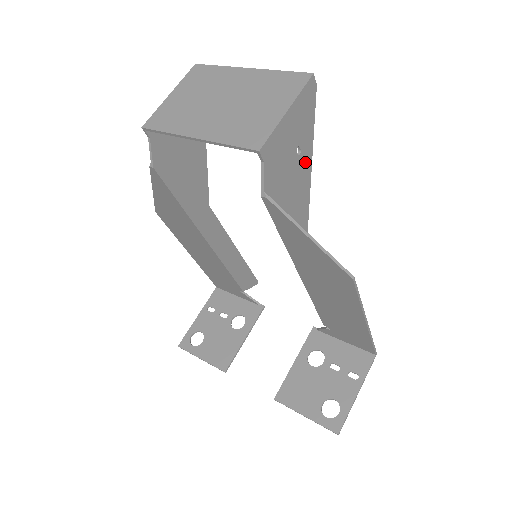
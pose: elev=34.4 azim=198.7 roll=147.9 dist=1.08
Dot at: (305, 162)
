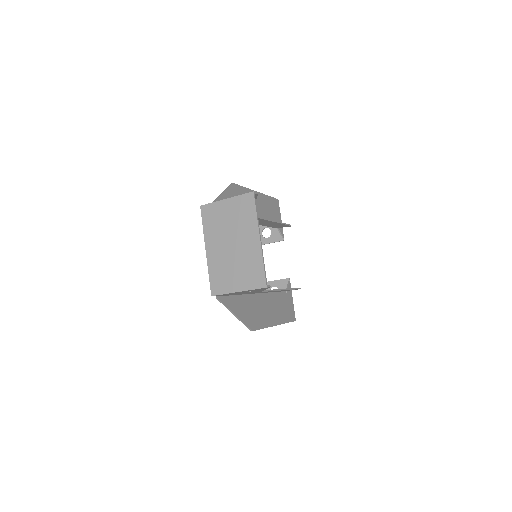
Dot at: (258, 290)
